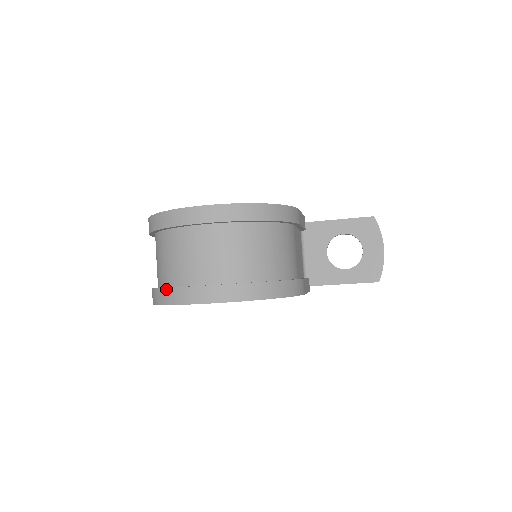
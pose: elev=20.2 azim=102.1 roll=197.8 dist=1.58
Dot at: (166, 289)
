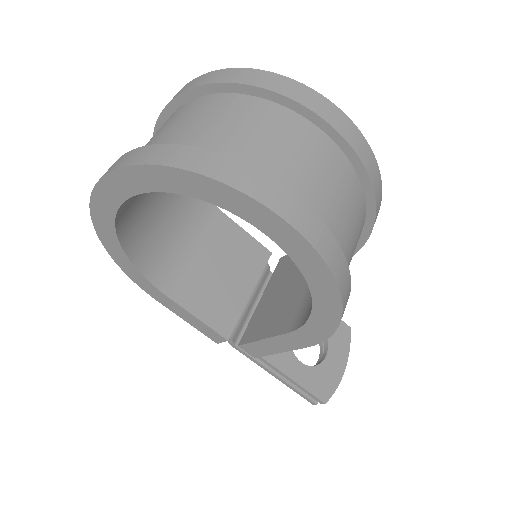
Dot at: (222, 155)
